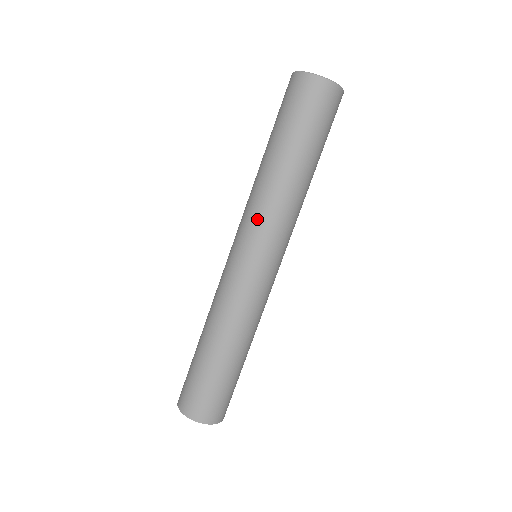
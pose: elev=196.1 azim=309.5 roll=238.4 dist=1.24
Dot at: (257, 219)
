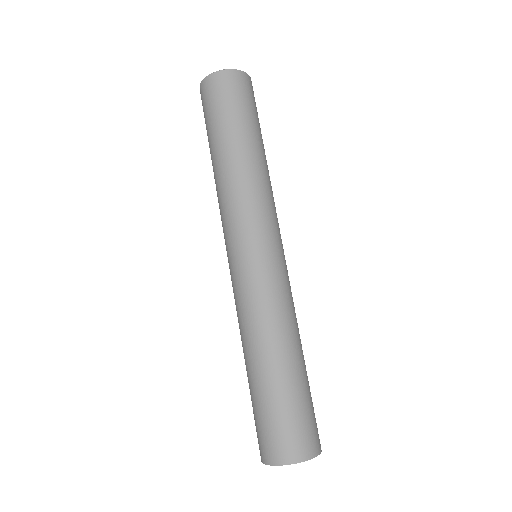
Dot at: (243, 211)
